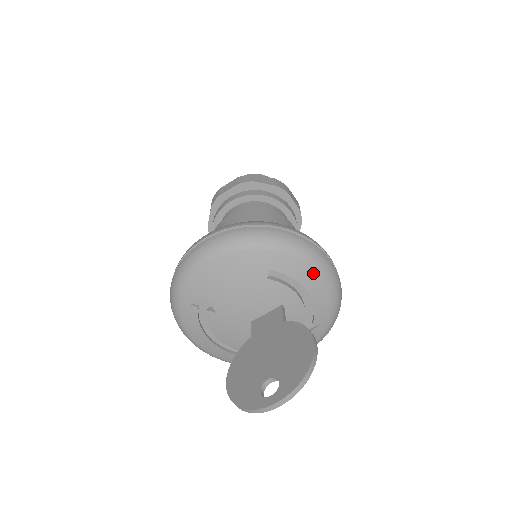
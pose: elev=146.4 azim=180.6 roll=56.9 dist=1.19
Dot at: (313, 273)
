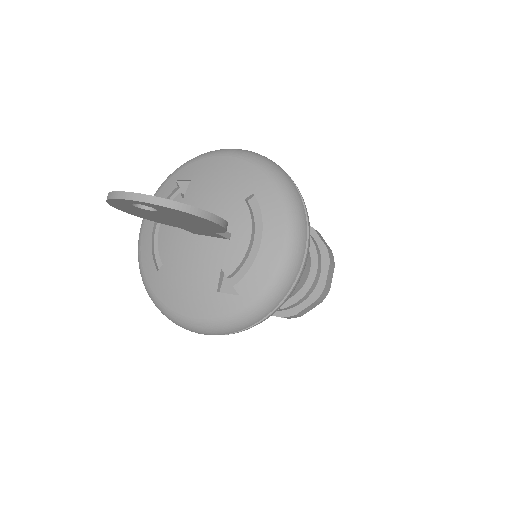
Dot at: (281, 232)
